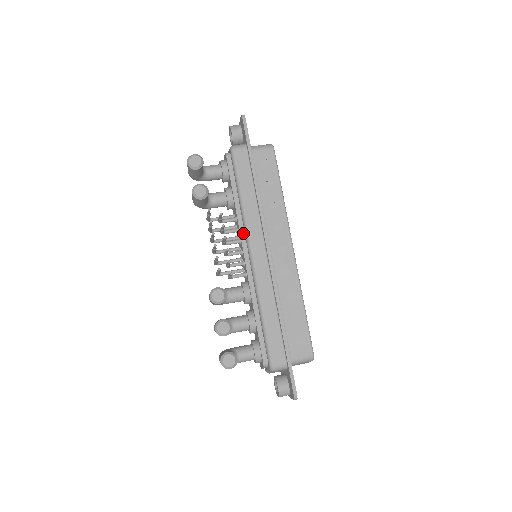
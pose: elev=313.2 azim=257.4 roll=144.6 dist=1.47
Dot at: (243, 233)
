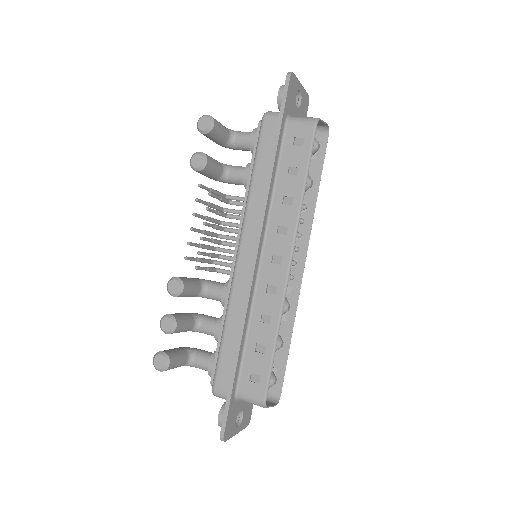
Dot at: occluded
